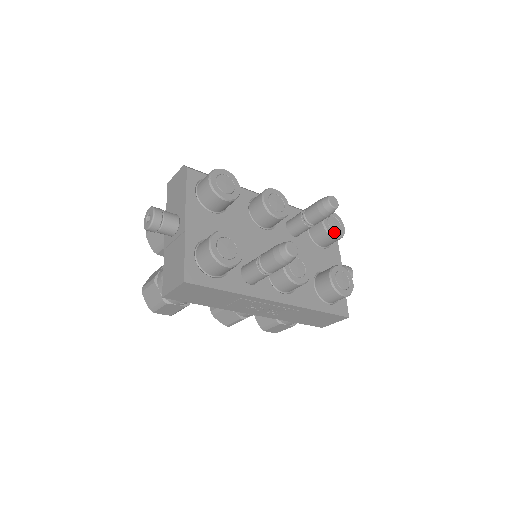
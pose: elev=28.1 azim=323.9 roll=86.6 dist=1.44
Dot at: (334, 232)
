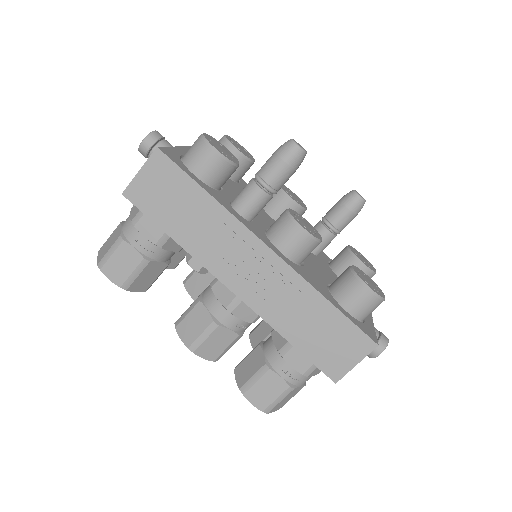
Dot at: (361, 260)
